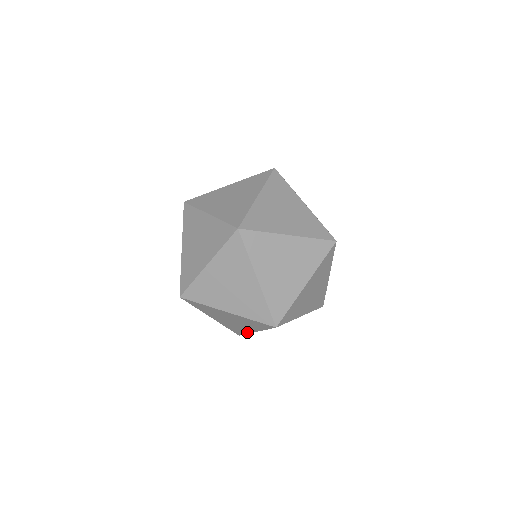
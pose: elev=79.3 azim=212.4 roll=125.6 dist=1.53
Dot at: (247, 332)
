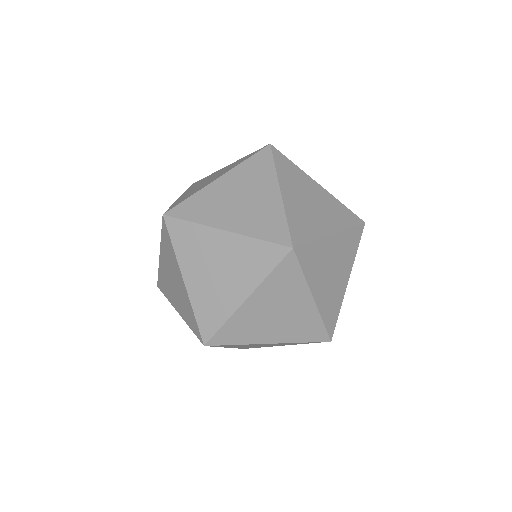
Dot at: (227, 314)
